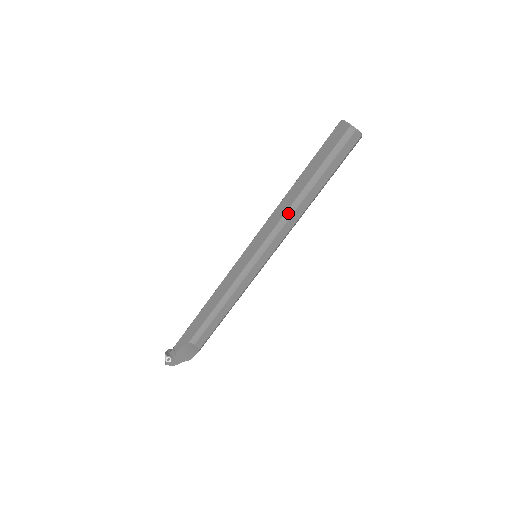
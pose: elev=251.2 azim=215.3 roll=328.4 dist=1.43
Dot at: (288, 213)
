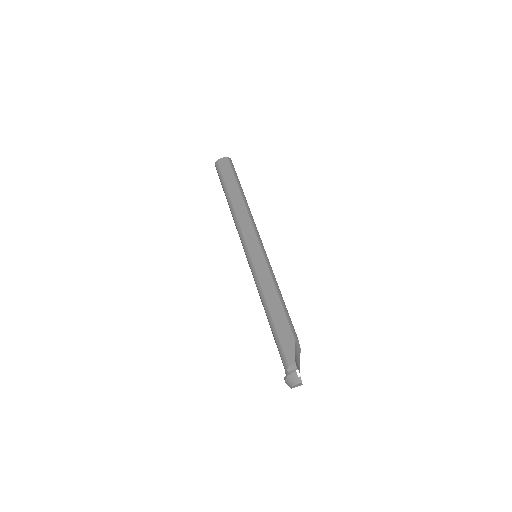
Dot at: (249, 212)
